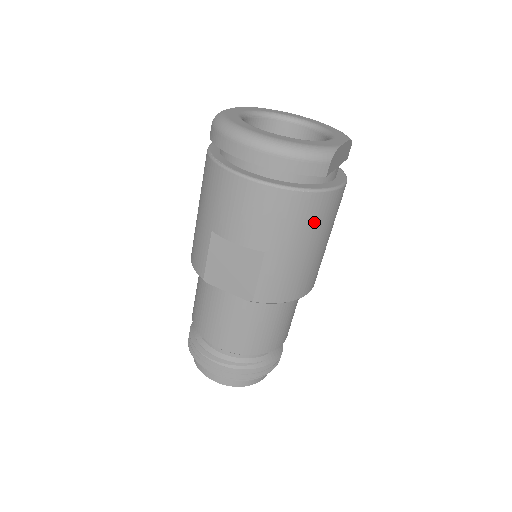
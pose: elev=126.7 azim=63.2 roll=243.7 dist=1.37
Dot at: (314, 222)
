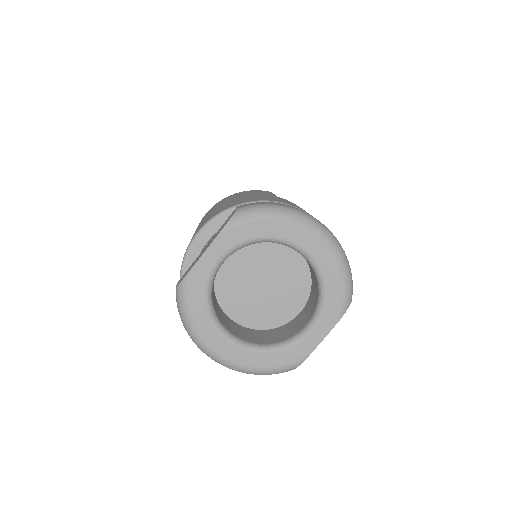
Dot at: occluded
